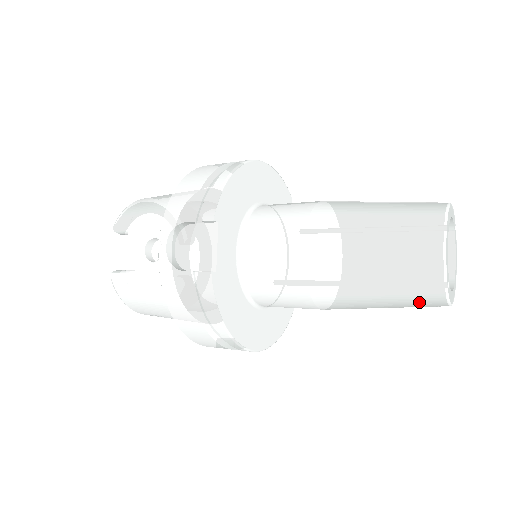
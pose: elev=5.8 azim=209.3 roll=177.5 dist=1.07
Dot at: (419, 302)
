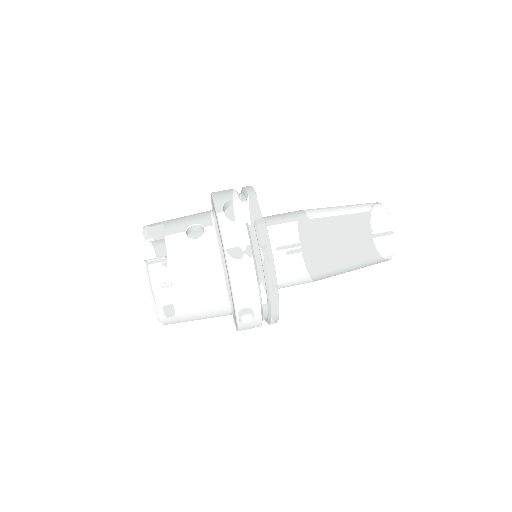
Dot at: (380, 247)
